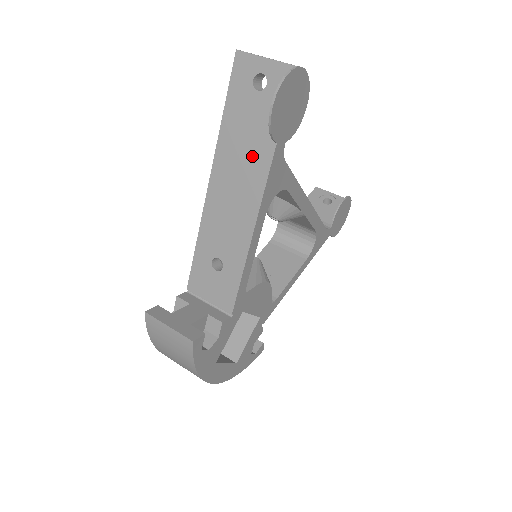
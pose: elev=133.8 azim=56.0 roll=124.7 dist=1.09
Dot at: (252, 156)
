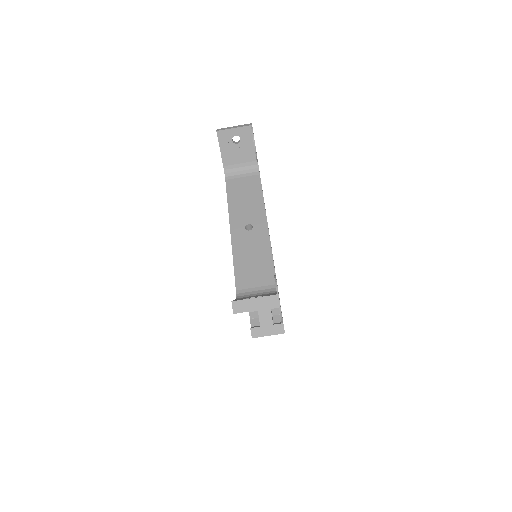
Dot at: occluded
